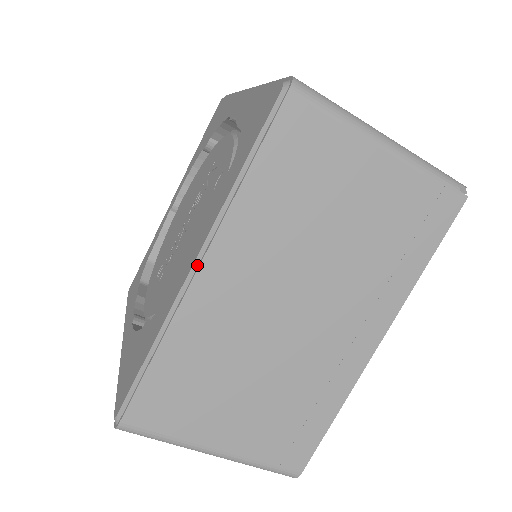
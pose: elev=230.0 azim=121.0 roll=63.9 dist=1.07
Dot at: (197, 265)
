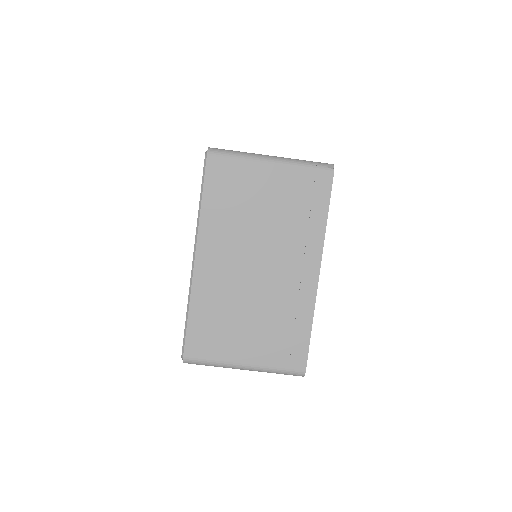
Dot at: (194, 257)
